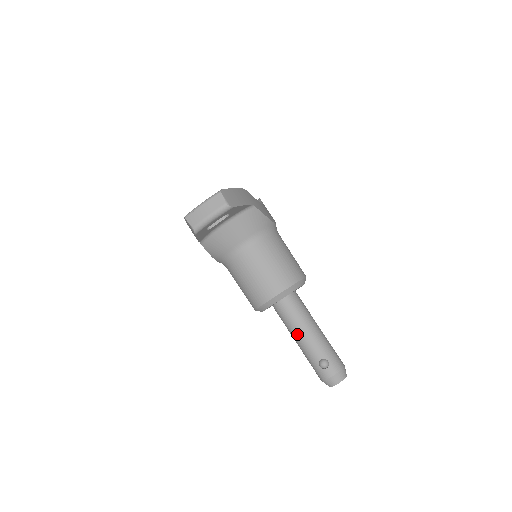
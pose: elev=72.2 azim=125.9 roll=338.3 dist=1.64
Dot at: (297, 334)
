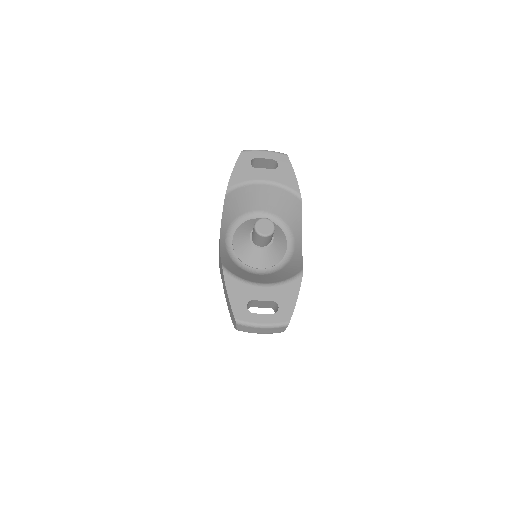
Dot at: occluded
